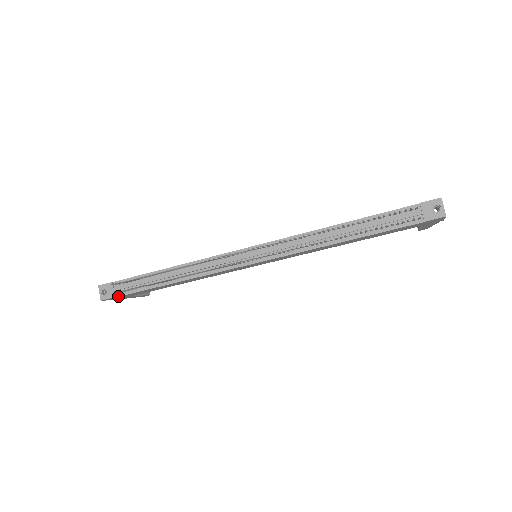
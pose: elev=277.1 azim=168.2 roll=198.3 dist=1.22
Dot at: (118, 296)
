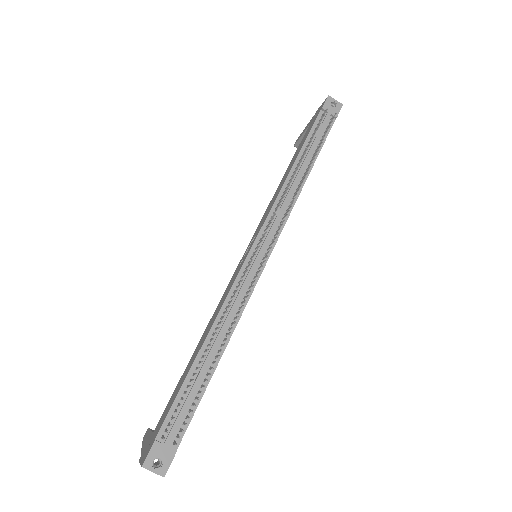
Dot at: (178, 445)
